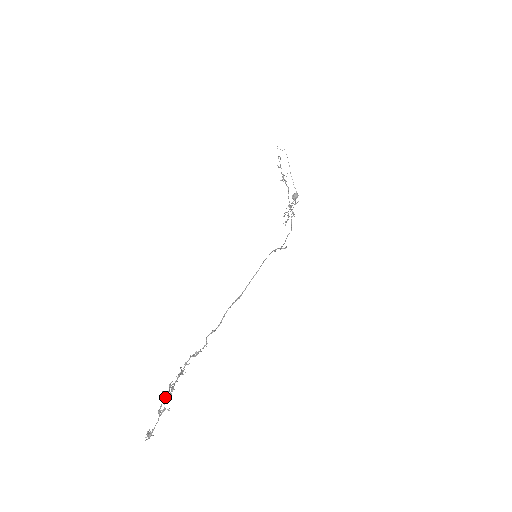
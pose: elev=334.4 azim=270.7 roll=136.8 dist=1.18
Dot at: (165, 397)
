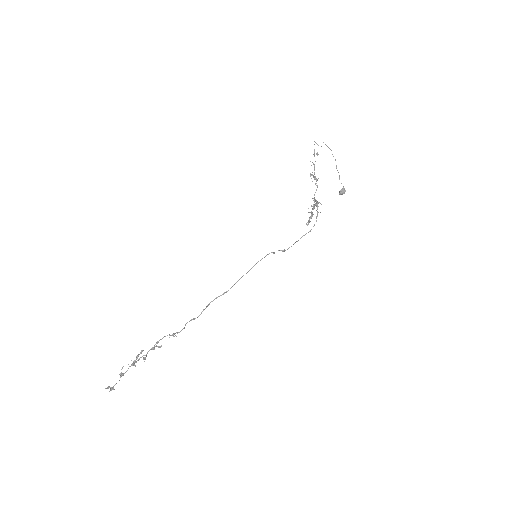
Dot at: (132, 364)
